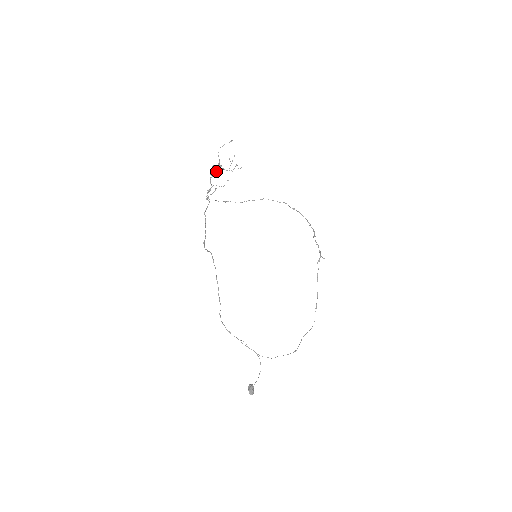
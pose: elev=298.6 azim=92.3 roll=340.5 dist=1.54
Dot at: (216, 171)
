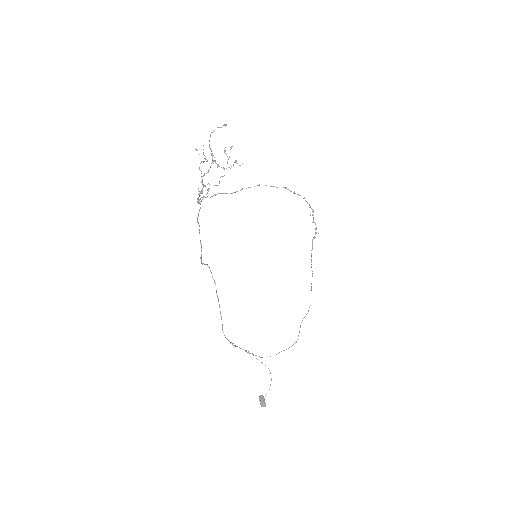
Dot at: occluded
